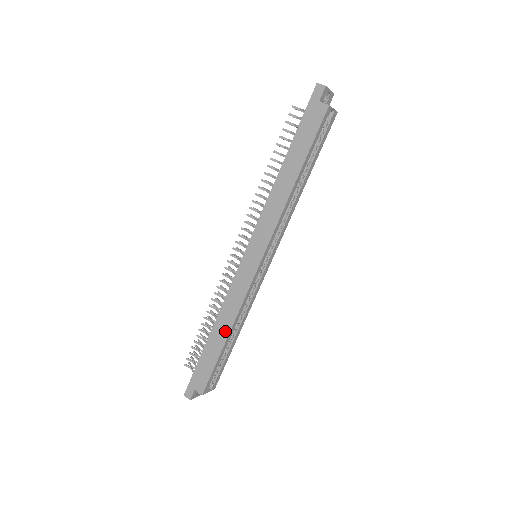
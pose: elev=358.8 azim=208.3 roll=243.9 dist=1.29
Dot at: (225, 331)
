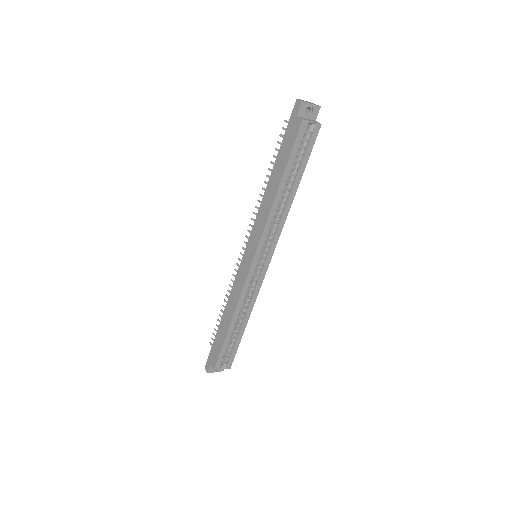
Dot at: (229, 319)
